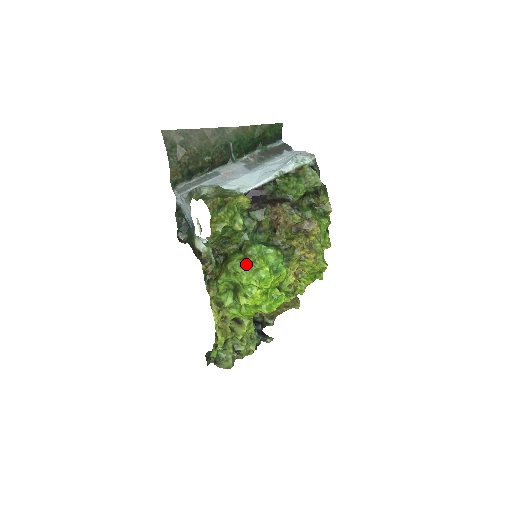
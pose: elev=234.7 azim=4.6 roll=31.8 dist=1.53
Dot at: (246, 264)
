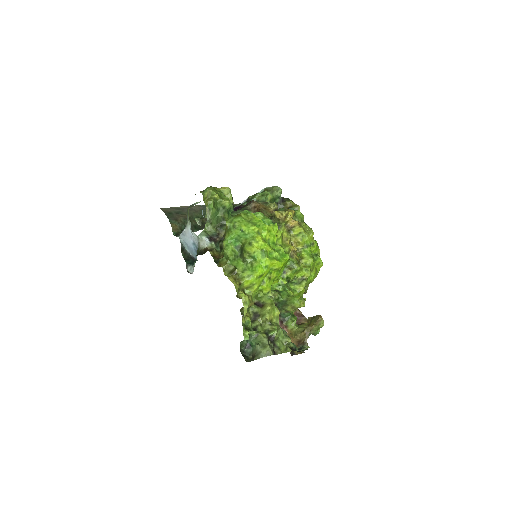
Dot at: (240, 215)
